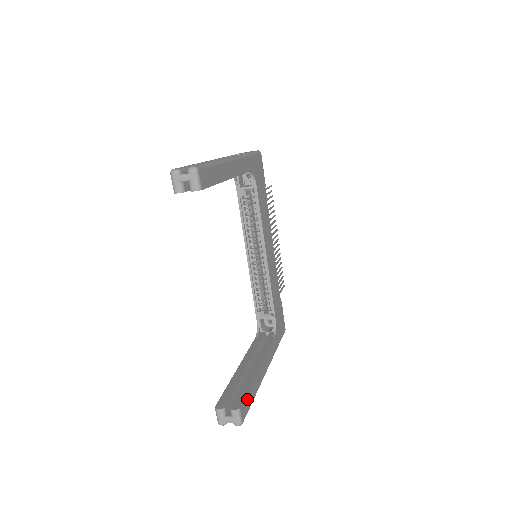
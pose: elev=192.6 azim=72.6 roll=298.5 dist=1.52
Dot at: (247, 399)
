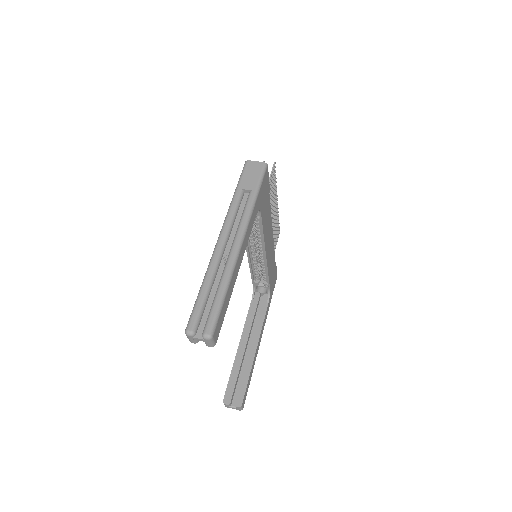
Dot at: (246, 389)
